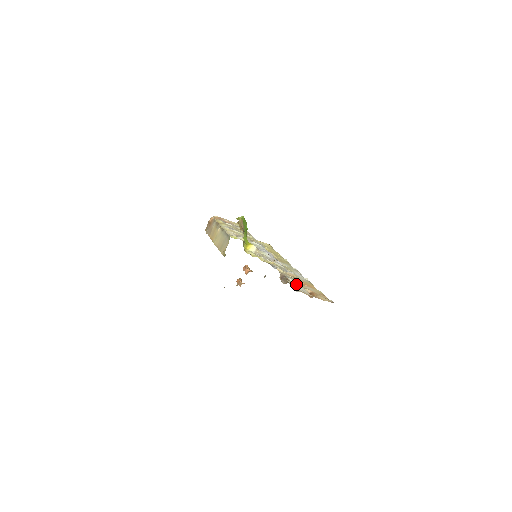
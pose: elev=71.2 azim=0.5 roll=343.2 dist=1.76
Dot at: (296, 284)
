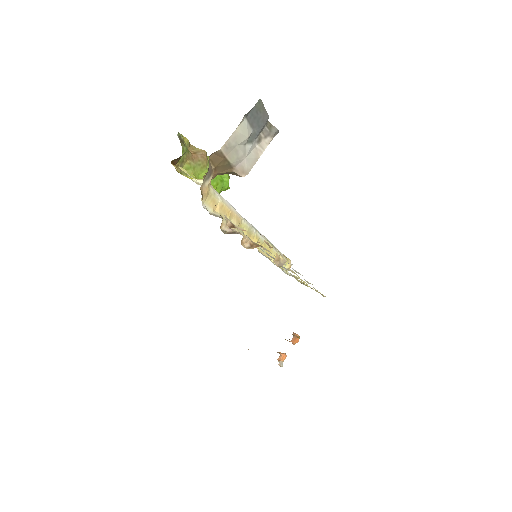
Dot at: occluded
